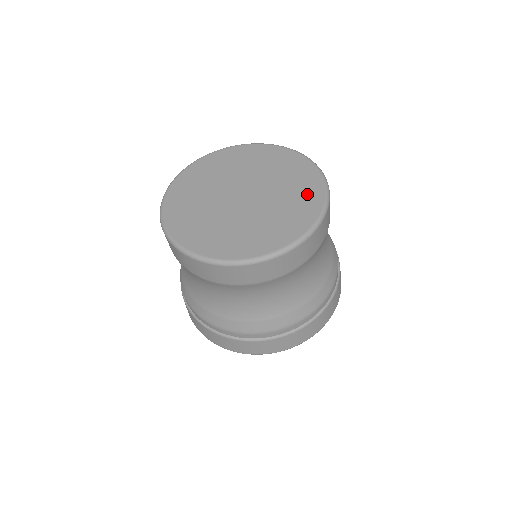
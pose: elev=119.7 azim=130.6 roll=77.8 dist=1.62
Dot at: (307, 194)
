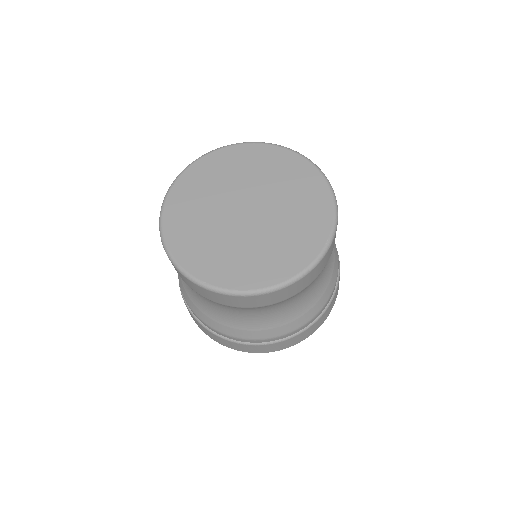
Dot at: (288, 258)
